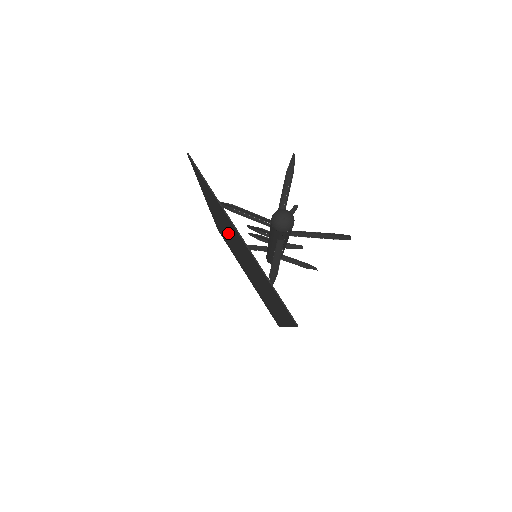
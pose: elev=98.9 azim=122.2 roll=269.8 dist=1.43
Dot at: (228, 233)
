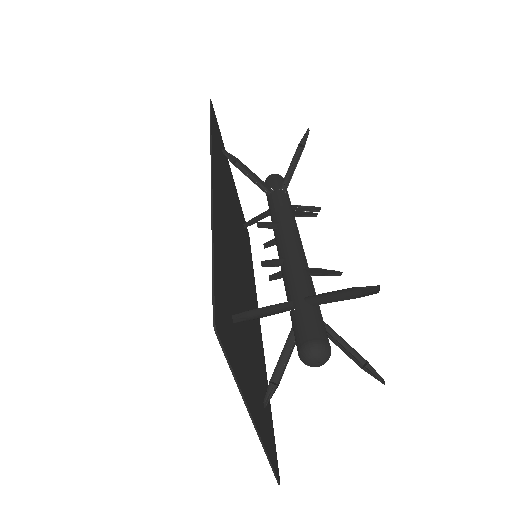
Dot at: (231, 257)
